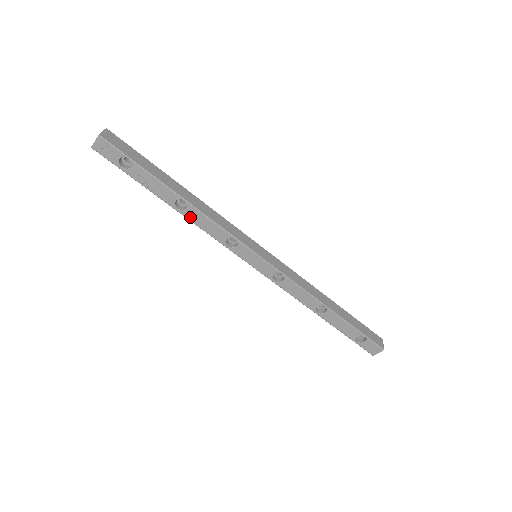
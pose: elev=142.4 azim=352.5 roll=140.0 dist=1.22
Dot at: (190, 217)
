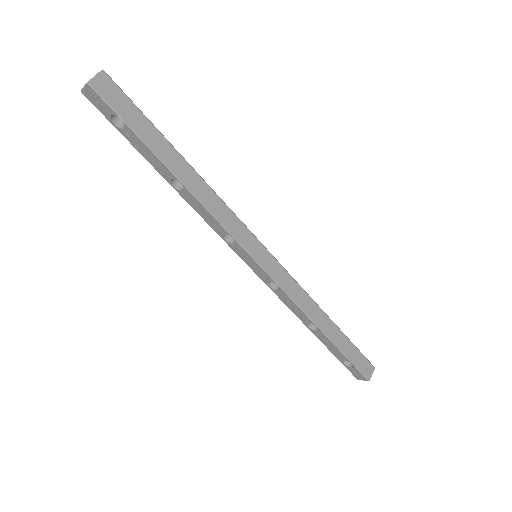
Dot at: (187, 199)
